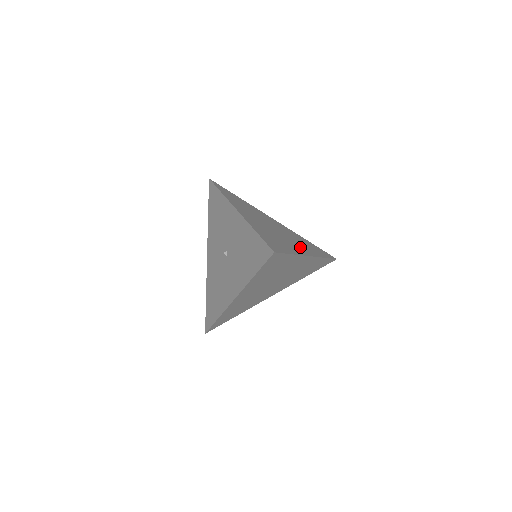
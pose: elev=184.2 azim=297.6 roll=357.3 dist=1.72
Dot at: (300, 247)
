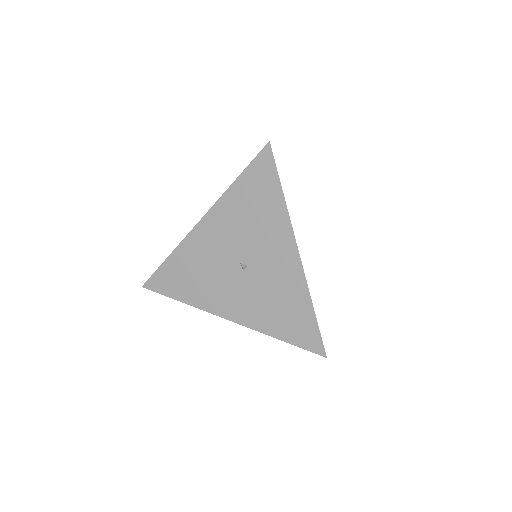
Dot at: occluded
